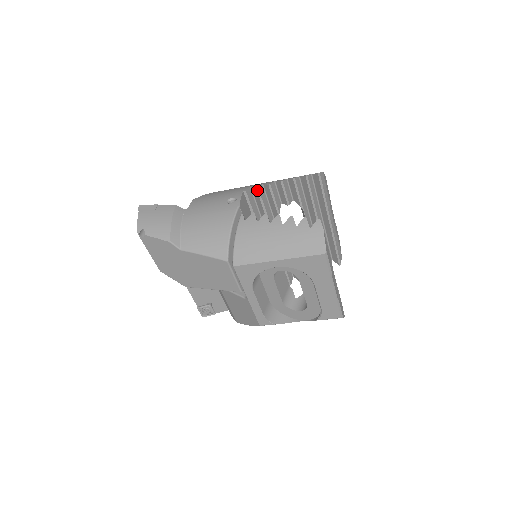
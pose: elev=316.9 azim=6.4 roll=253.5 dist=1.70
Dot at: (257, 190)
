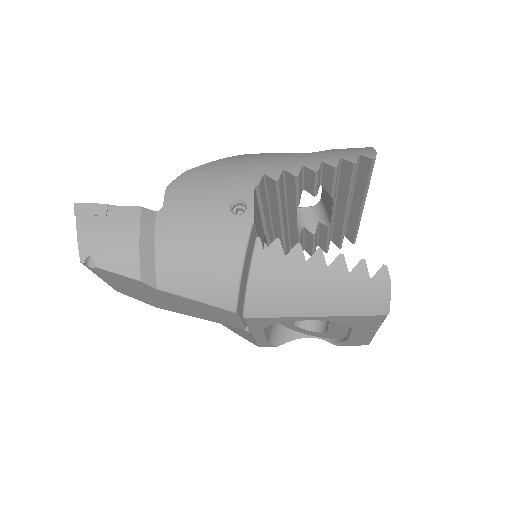
Dot at: (276, 183)
